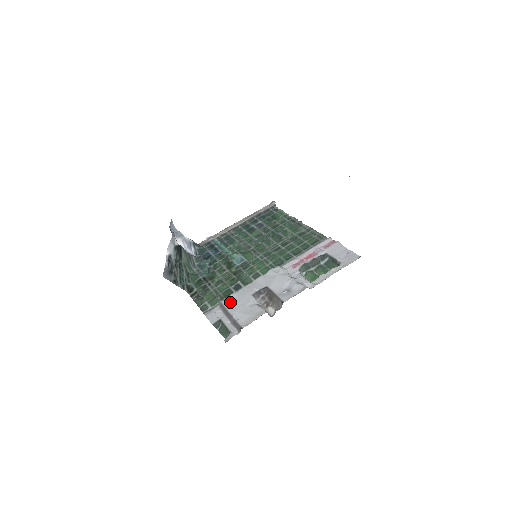
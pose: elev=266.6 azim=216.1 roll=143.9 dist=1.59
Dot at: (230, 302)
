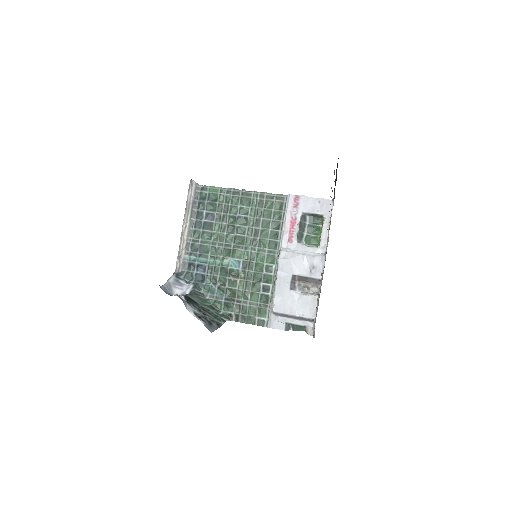
Dot at: (280, 307)
